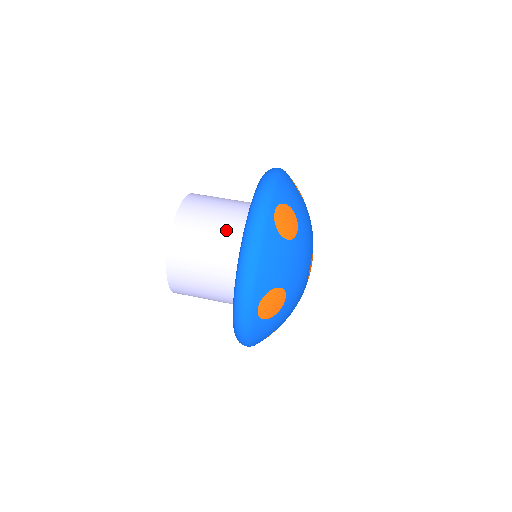
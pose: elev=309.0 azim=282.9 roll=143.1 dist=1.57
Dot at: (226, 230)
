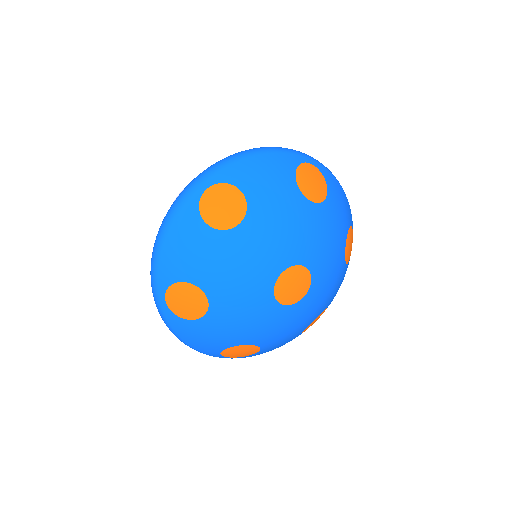
Dot at: occluded
